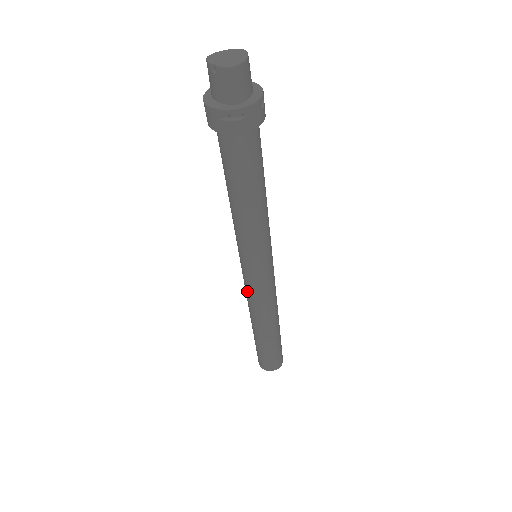
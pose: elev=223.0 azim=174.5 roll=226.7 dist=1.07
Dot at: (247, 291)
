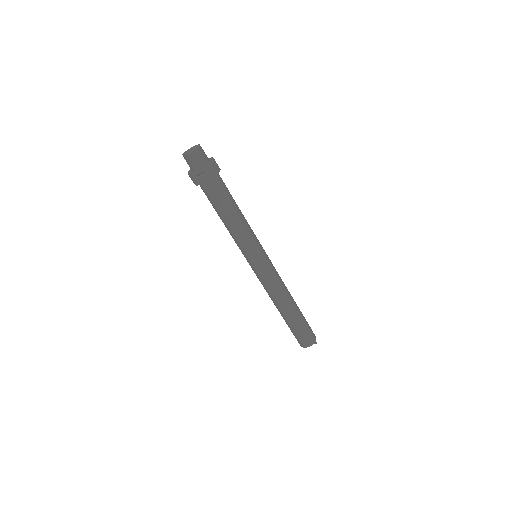
Dot at: (261, 282)
